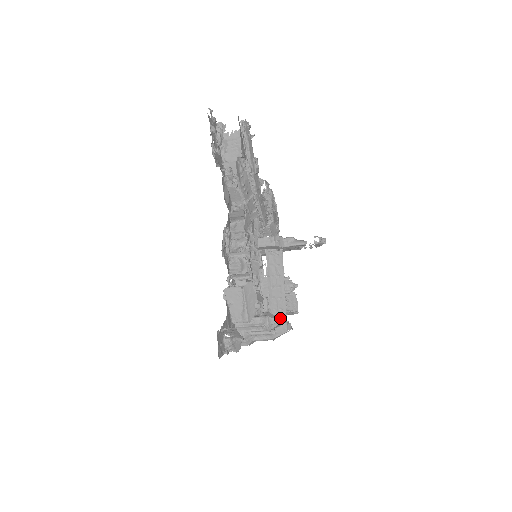
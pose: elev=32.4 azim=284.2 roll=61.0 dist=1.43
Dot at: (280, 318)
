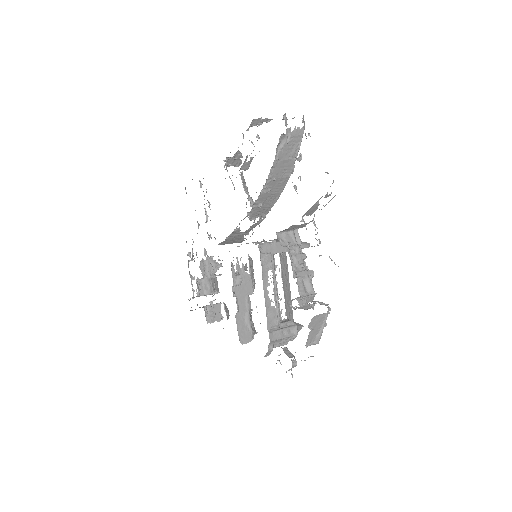
Dot at: (301, 325)
